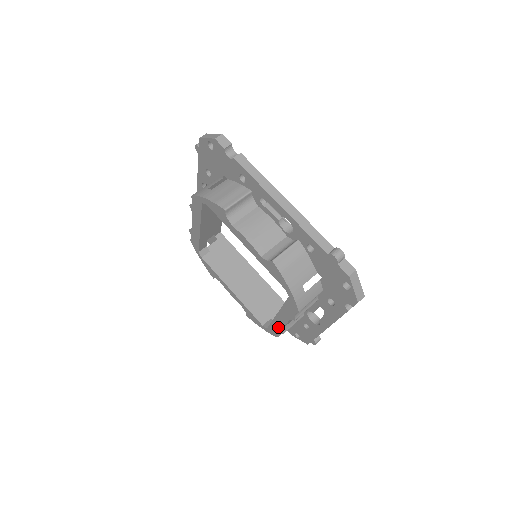
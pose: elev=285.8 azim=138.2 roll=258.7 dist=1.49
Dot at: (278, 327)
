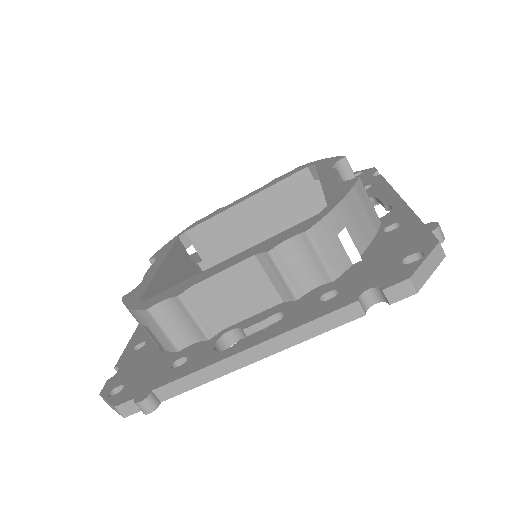
Dot at: (188, 284)
